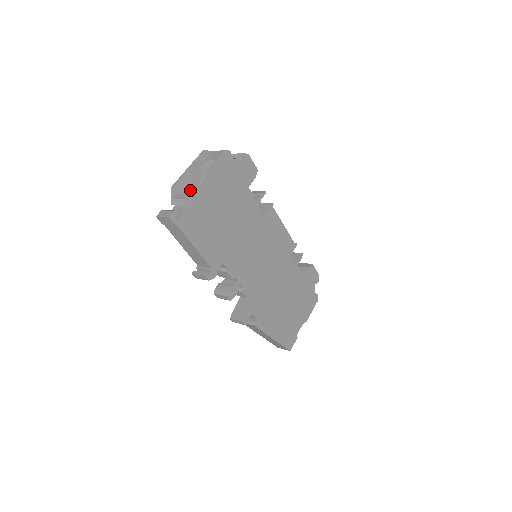
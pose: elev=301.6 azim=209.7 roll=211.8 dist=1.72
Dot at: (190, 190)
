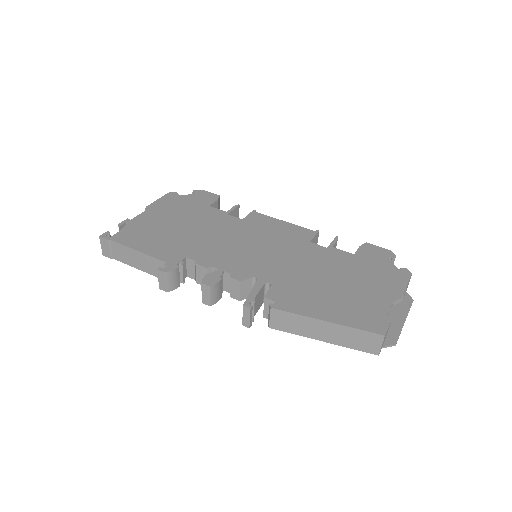
Dot at: occluded
